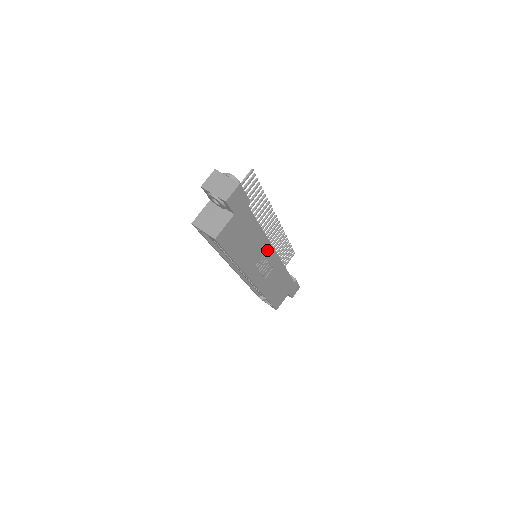
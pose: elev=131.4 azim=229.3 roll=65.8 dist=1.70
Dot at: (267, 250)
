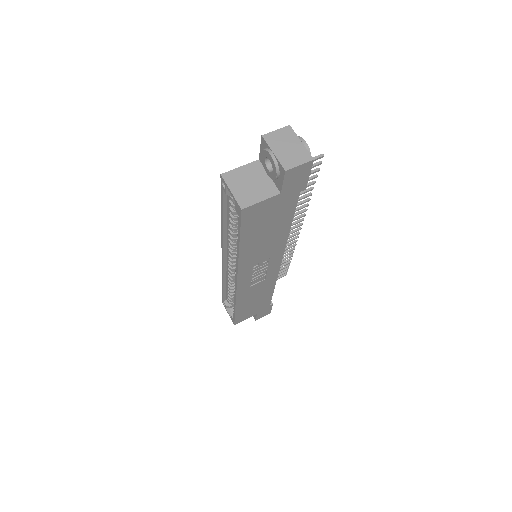
Dot at: (275, 257)
